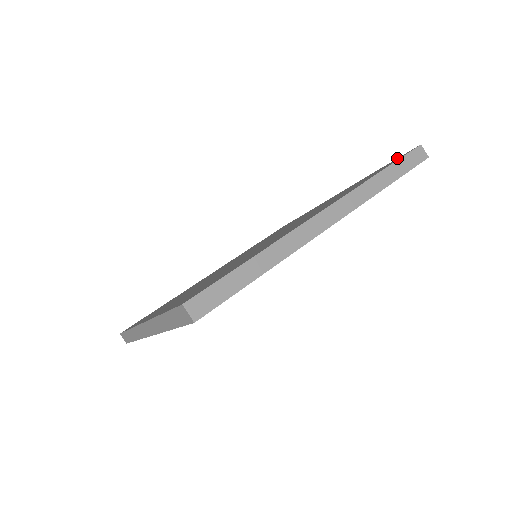
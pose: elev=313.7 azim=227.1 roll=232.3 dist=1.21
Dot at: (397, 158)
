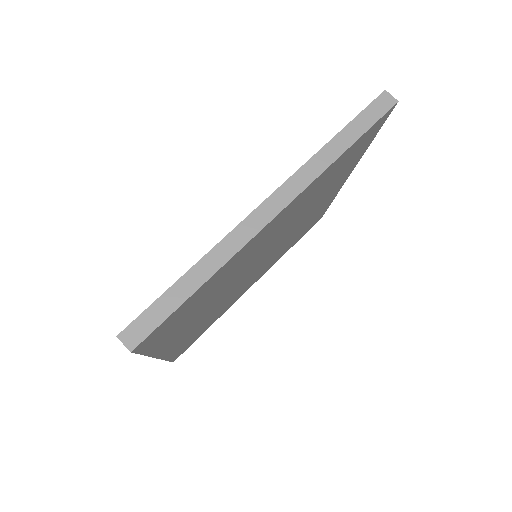
Dot at: occluded
